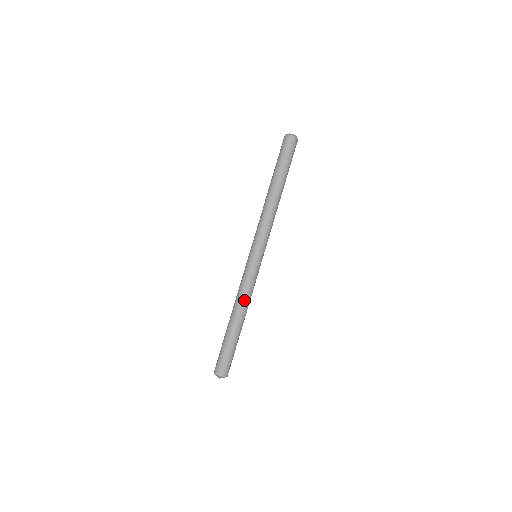
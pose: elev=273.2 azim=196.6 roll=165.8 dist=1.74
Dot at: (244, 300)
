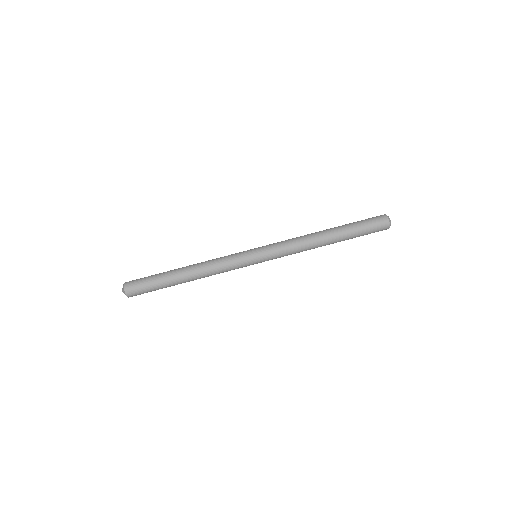
Dot at: (207, 267)
